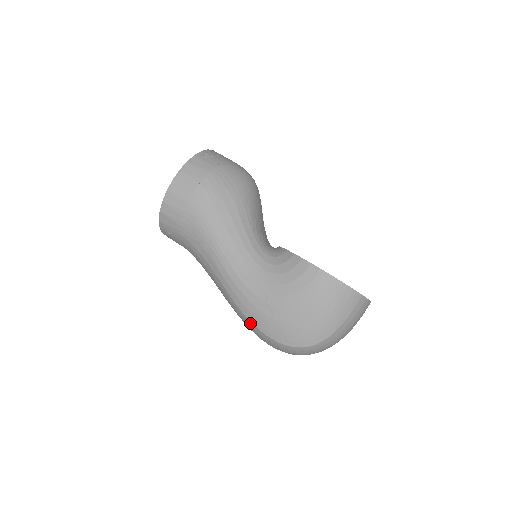
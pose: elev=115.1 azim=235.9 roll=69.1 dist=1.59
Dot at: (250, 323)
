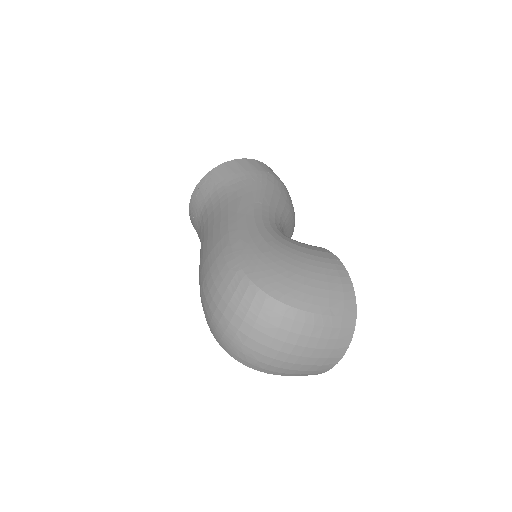
Dot at: (228, 250)
